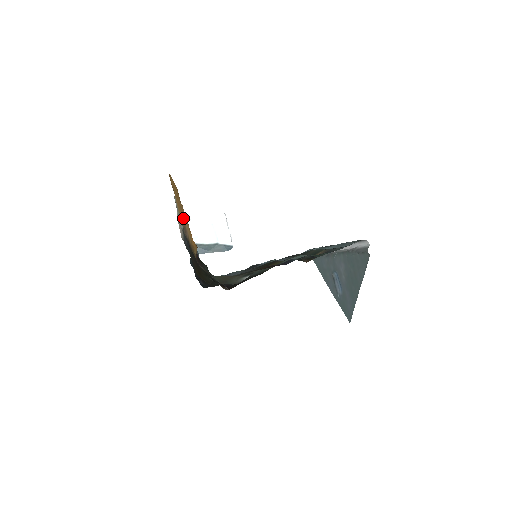
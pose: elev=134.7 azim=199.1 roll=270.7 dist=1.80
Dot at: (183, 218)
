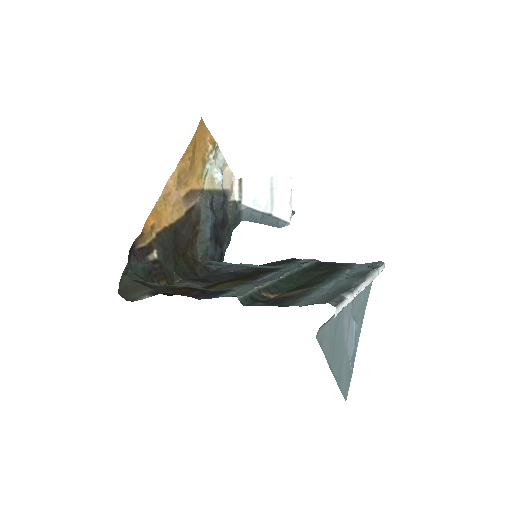
Dot at: (190, 182)
